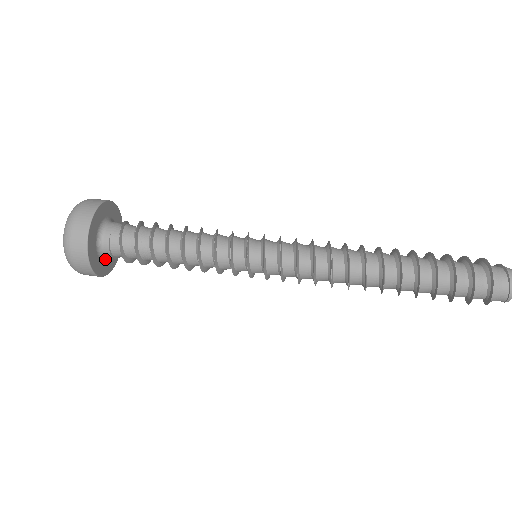
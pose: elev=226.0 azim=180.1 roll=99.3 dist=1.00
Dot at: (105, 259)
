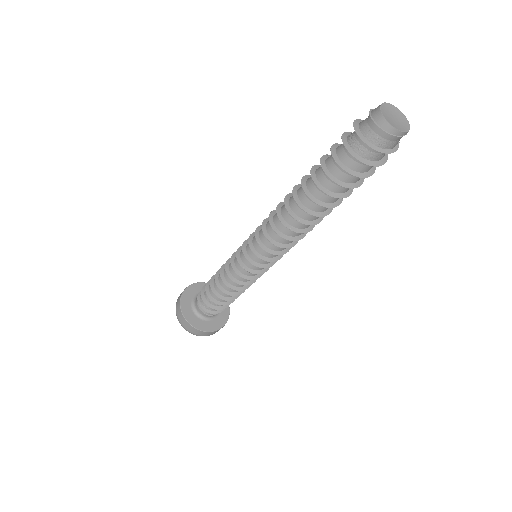
Dot at: (218, 313)
